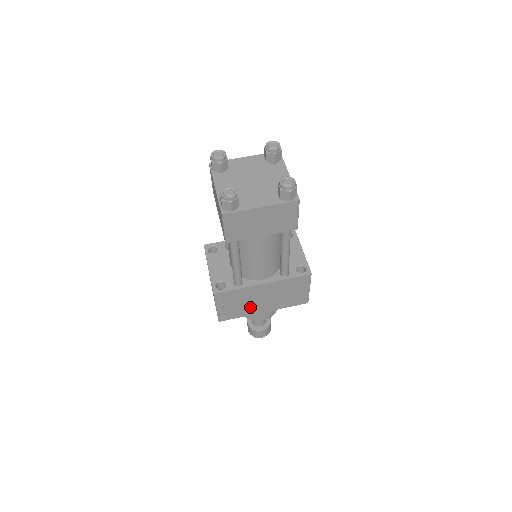
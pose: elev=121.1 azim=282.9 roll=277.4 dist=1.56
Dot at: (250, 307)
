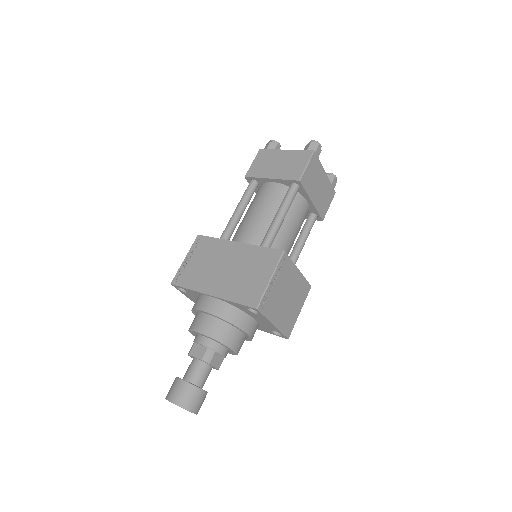
Dot at: (206, 276)
